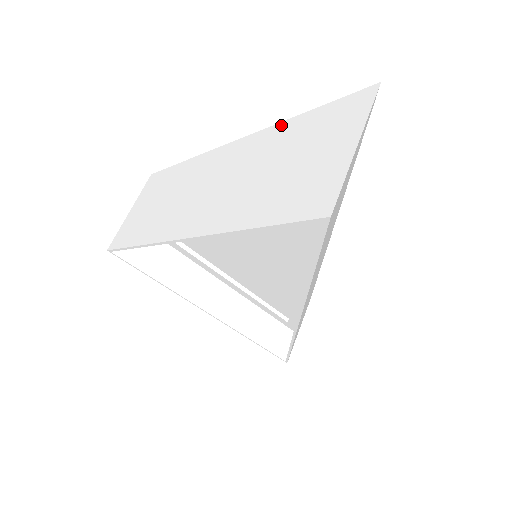
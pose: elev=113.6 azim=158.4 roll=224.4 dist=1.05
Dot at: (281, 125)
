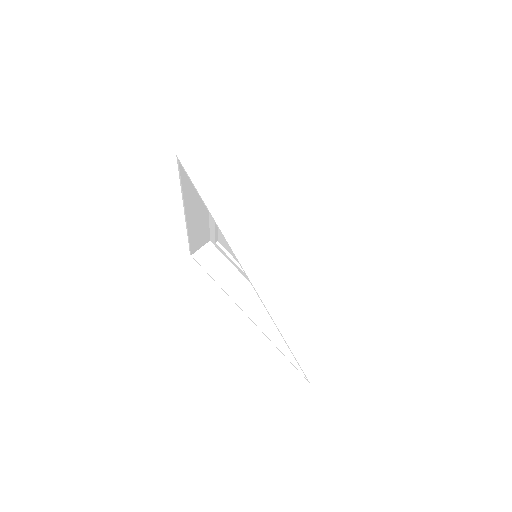
Dot at: occluded
